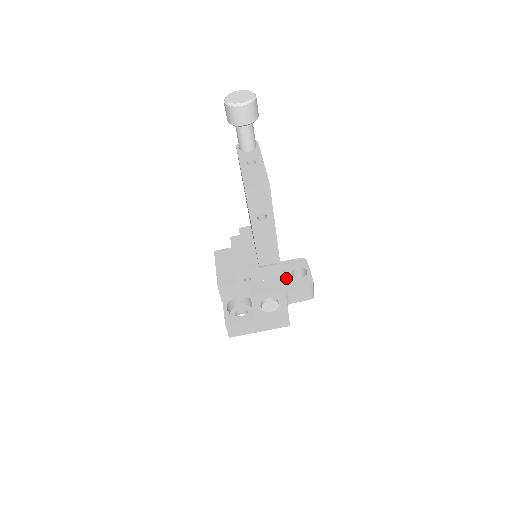
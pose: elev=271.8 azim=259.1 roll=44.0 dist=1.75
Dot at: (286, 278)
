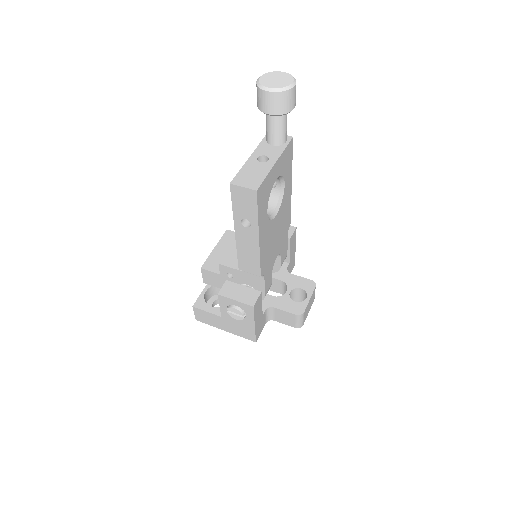
Dot at: occluded
